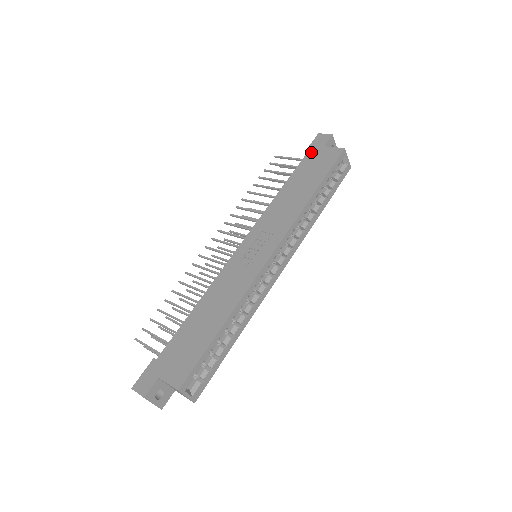
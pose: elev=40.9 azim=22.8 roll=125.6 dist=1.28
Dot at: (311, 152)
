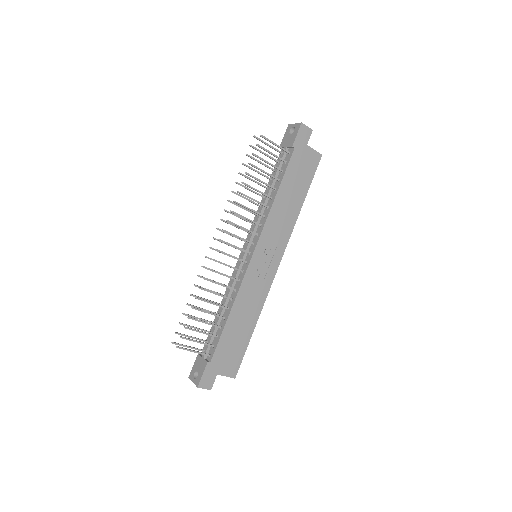
Dot at: (298, 150)
